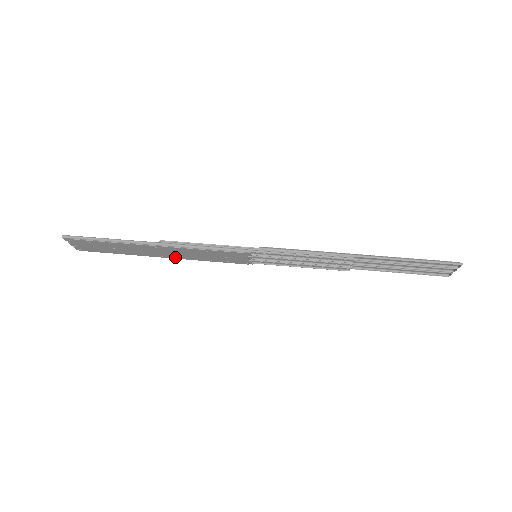
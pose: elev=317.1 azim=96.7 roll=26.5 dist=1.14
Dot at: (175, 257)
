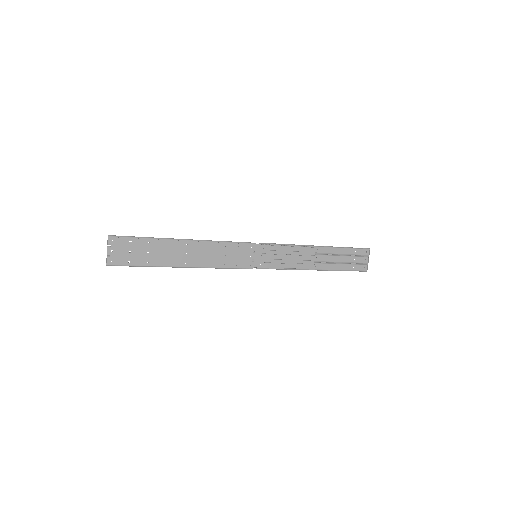
Dot at: (196, 264)
